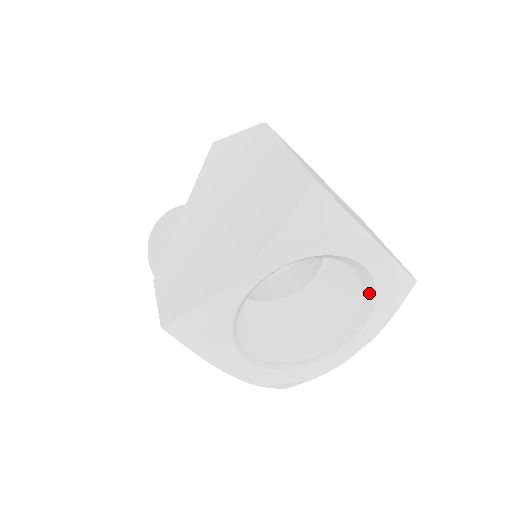
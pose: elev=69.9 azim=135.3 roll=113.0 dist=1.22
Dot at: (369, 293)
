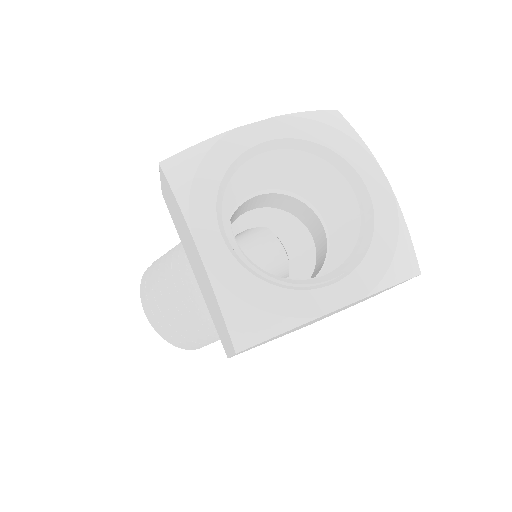
Dot at: (367, 229)
